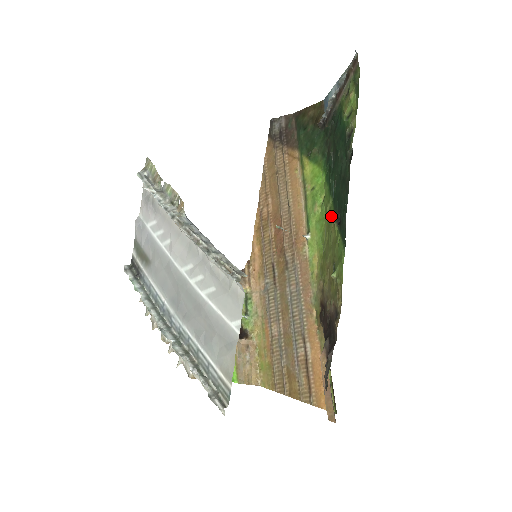
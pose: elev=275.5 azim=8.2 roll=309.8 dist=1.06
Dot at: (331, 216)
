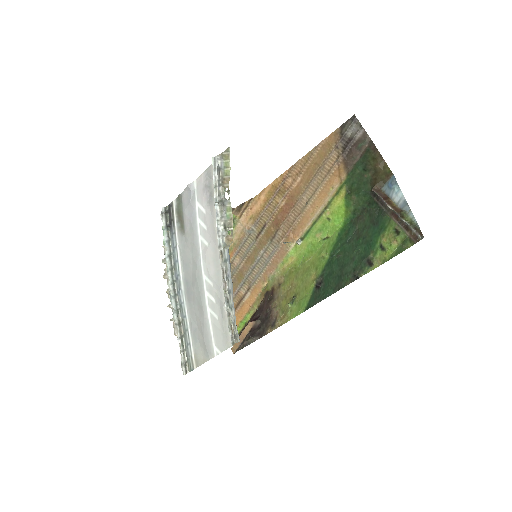
Dot at: (319, 267)
